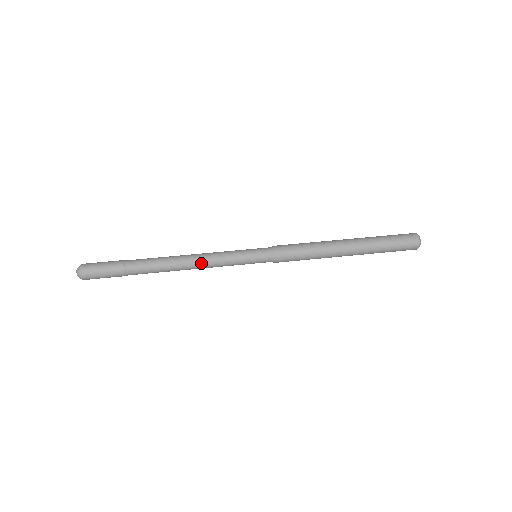
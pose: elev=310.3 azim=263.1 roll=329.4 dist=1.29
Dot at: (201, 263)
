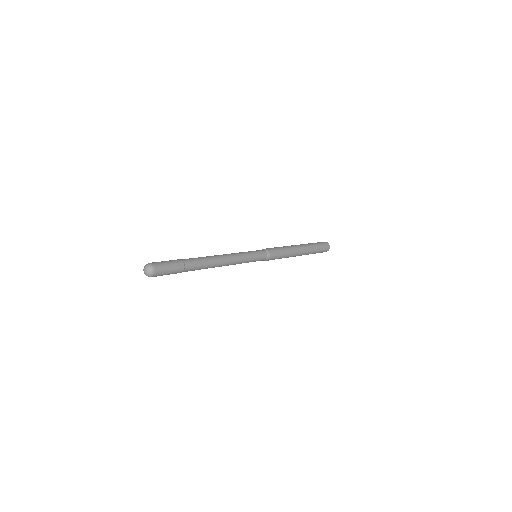
Dot at: (230, 259)
